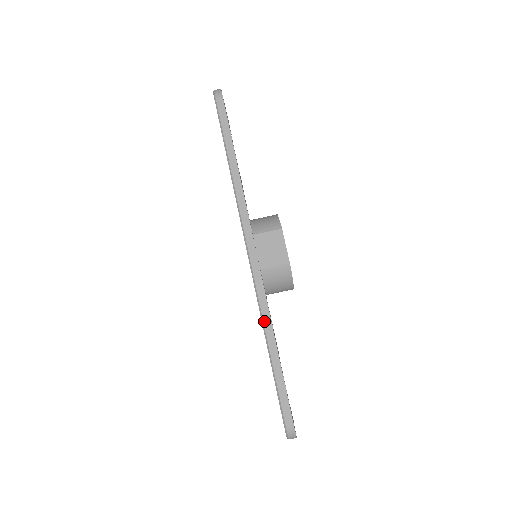
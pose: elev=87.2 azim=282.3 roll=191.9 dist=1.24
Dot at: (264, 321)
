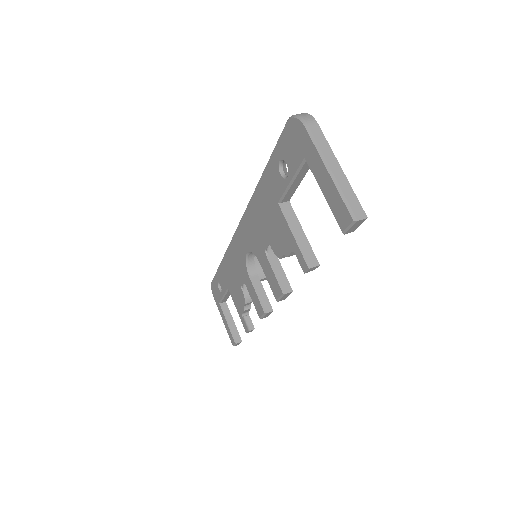
Dot at: (254, 192)
